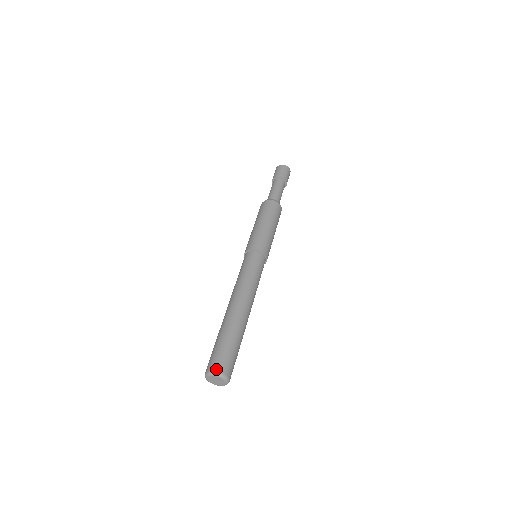
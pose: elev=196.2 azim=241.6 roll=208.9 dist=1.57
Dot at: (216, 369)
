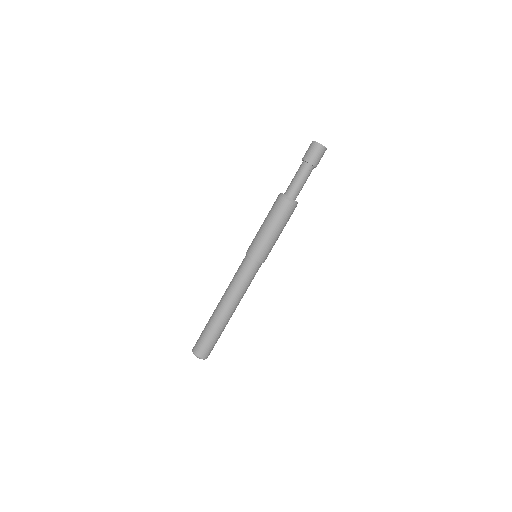
Dot at: (196, 353)
